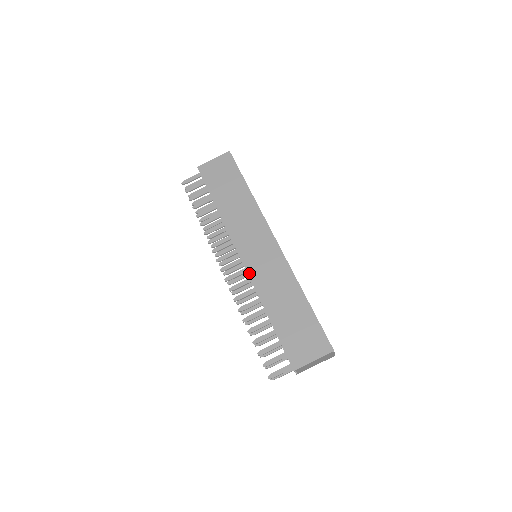
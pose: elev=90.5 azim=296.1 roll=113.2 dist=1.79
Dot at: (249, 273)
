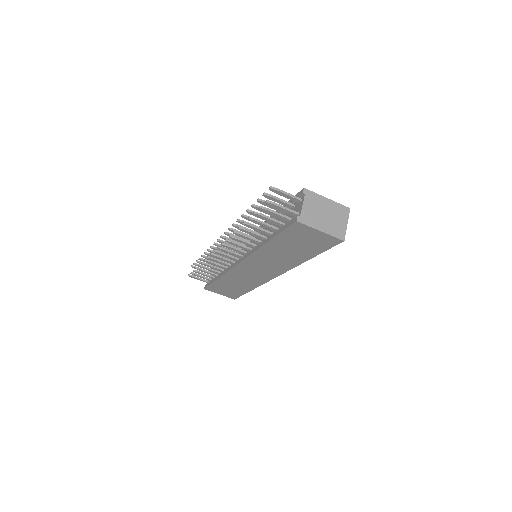
Dot at: (233, 269)
